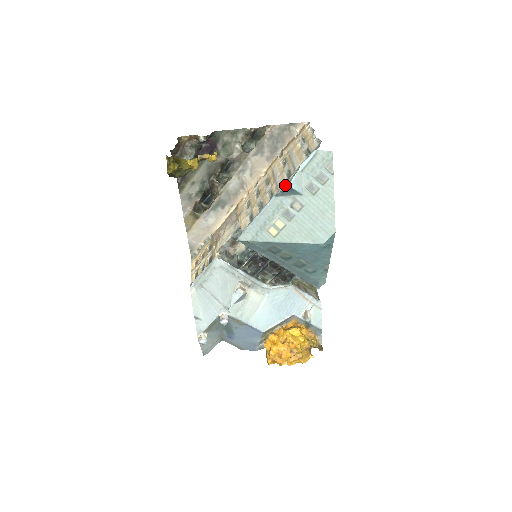
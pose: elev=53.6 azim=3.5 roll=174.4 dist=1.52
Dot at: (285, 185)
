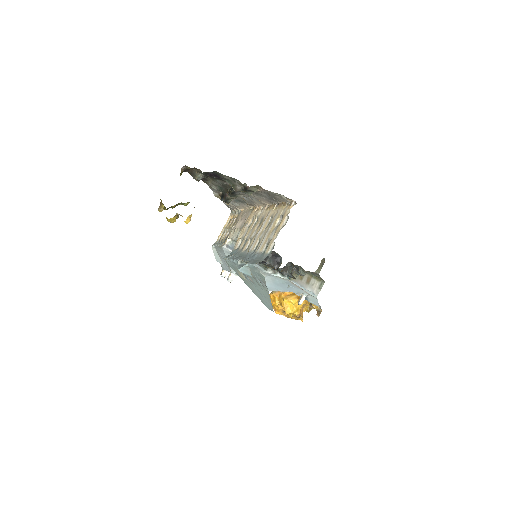
Dot at: (243, 261)
